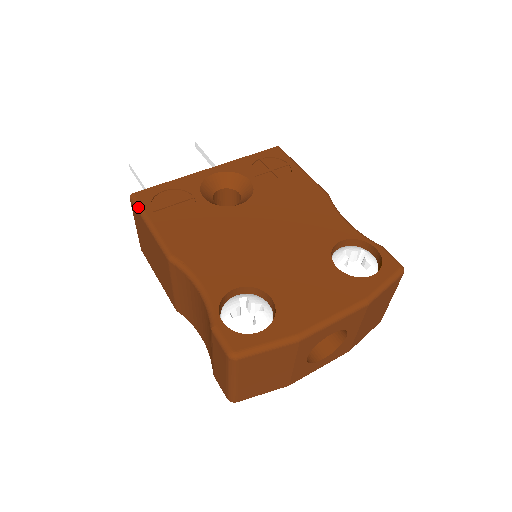
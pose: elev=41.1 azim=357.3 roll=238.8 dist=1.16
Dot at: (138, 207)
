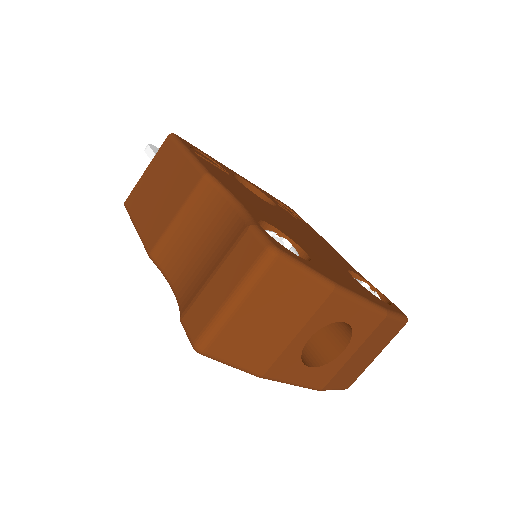
Dot at: (178, 140)
